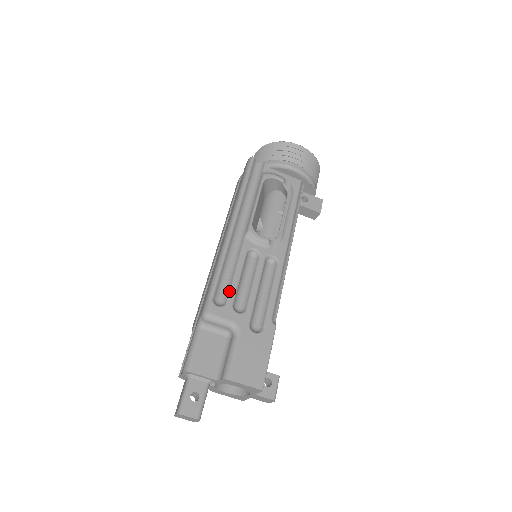
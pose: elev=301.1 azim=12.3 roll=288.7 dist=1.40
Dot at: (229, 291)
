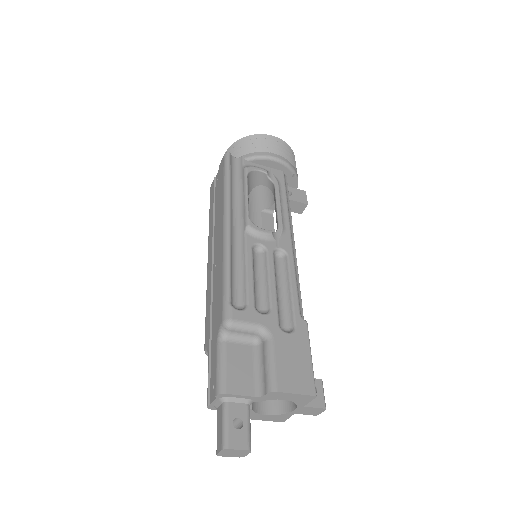
Dot at: (246, 292)
